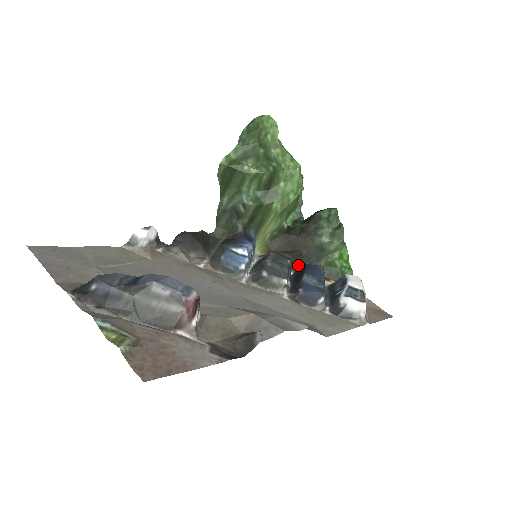
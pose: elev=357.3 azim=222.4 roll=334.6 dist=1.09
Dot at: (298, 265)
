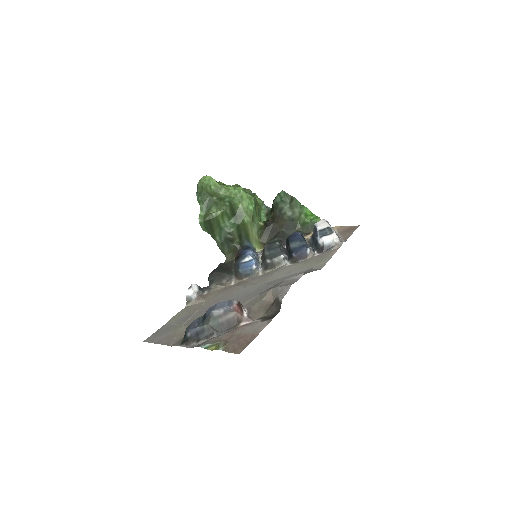
Dot at: occluded
